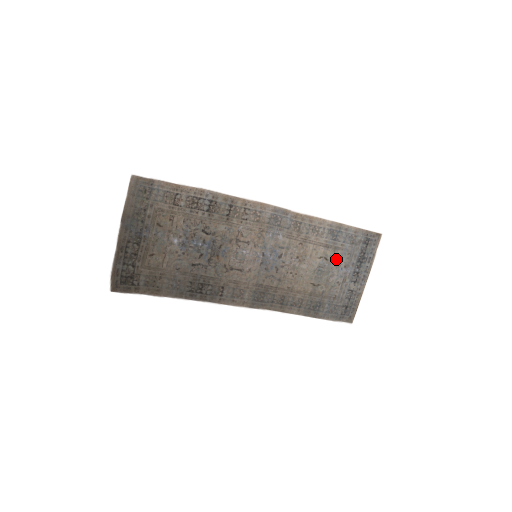
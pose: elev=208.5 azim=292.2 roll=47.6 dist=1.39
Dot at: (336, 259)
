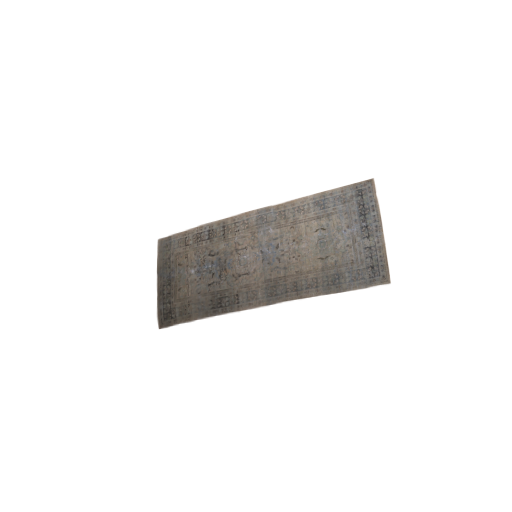
Dot at: (334, 225)
